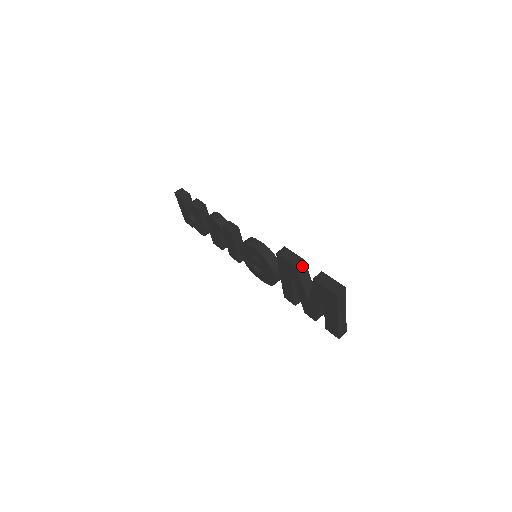
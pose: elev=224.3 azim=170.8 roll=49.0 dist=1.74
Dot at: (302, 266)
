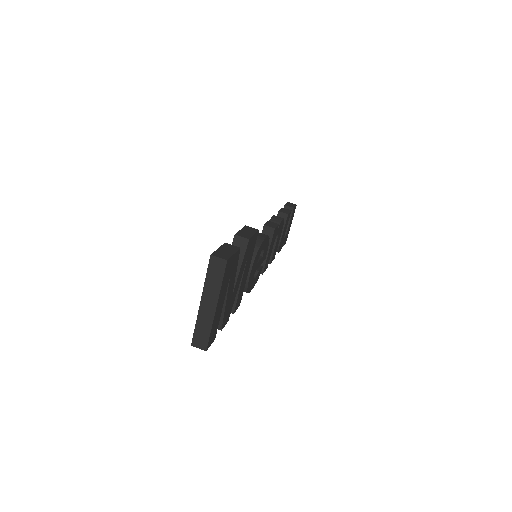
Dot at: (242, 242)
